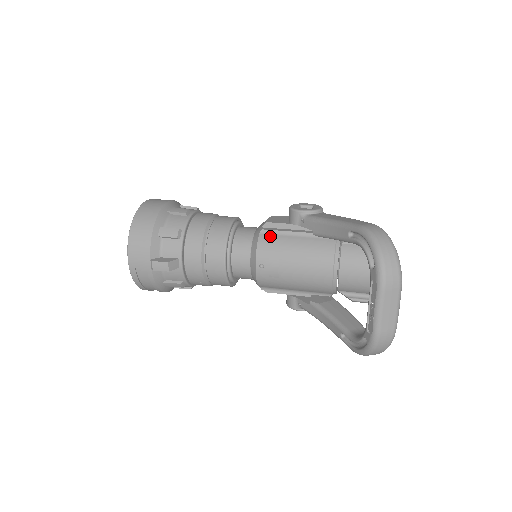
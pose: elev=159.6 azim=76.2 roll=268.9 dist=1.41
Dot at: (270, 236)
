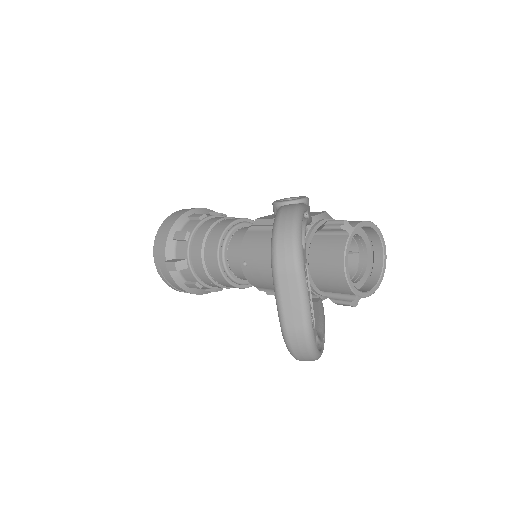
Dot at: (254, 233)
